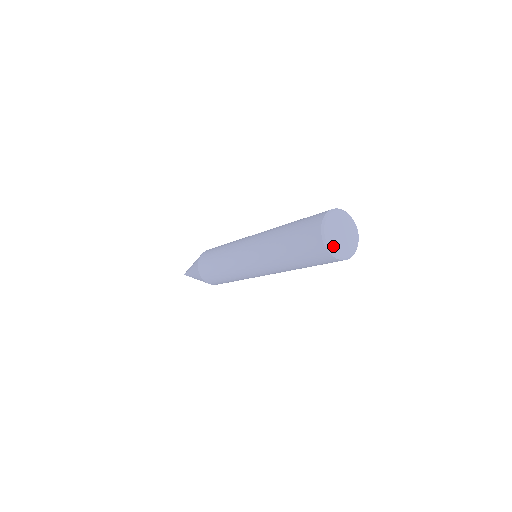
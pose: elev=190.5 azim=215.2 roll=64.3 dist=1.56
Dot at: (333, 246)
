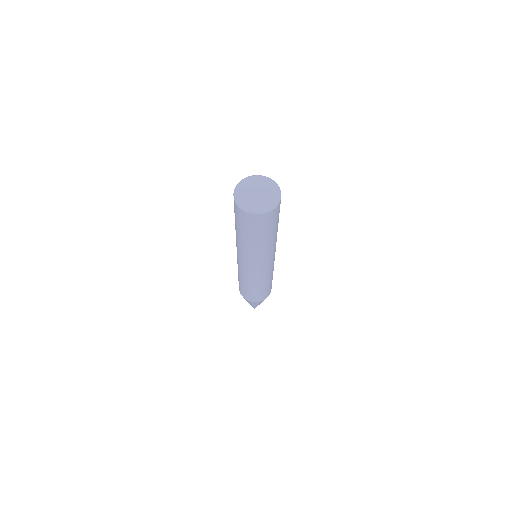
Dot at: (245, 203)
